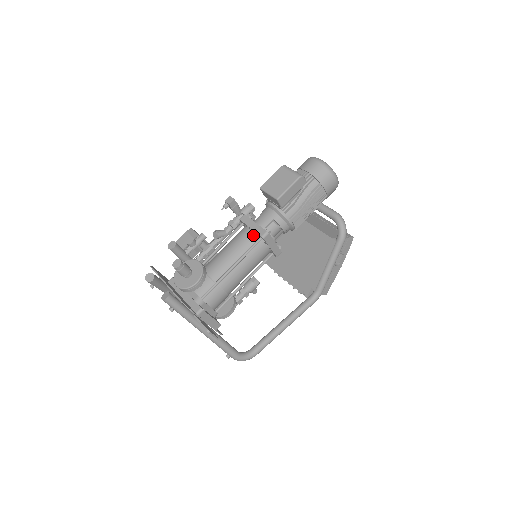
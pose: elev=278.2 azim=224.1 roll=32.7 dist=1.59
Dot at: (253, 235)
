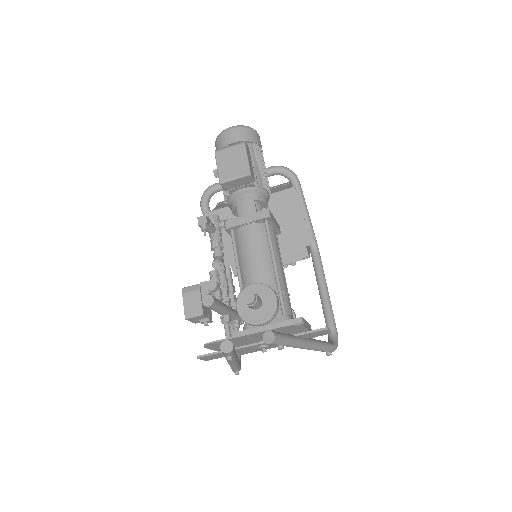
Dot at: (256, 226)
